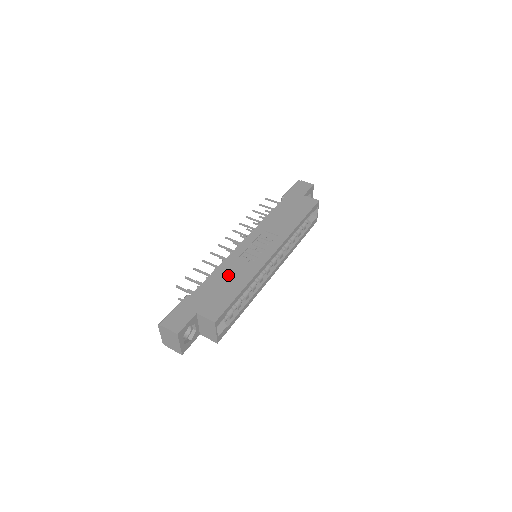
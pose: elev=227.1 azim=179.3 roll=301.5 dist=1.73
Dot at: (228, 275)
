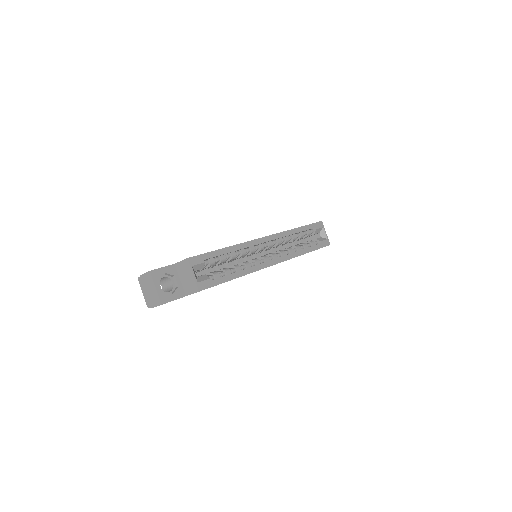
Dot at: occluded
